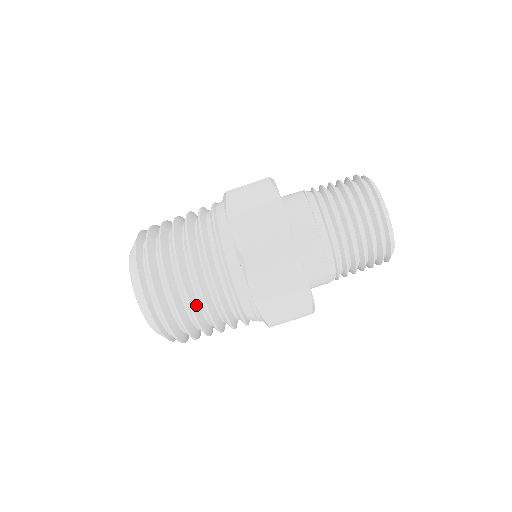
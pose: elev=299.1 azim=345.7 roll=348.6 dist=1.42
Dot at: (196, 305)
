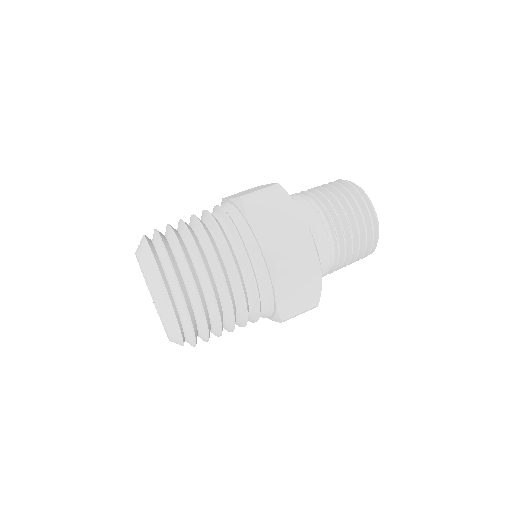
Dot at: (221, 309)
